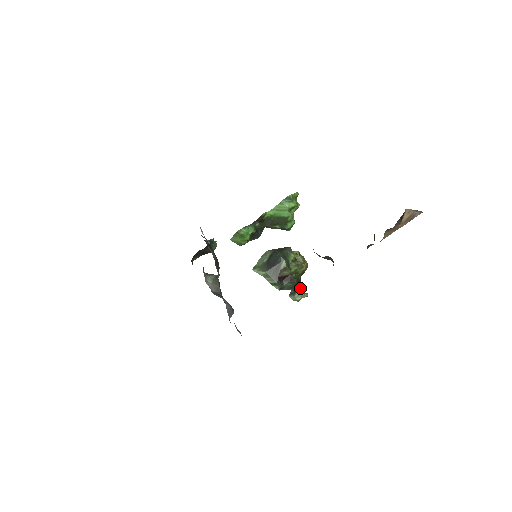
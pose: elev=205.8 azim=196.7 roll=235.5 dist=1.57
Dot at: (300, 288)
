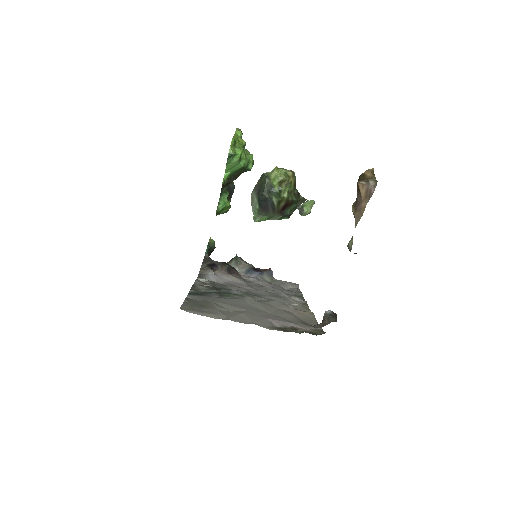
Dot at: (303, 200)
